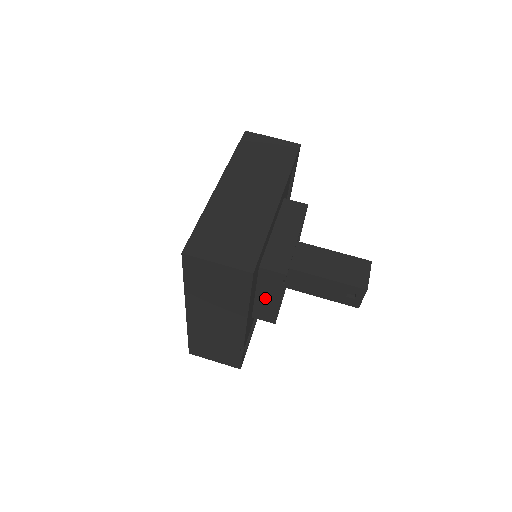
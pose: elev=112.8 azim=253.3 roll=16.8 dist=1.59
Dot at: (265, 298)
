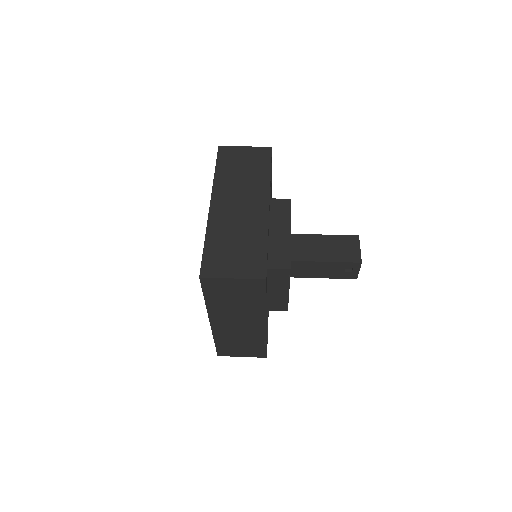
Dot at: (275, 292)
